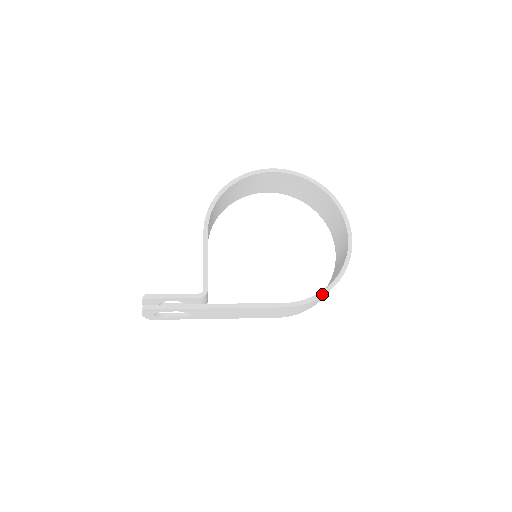
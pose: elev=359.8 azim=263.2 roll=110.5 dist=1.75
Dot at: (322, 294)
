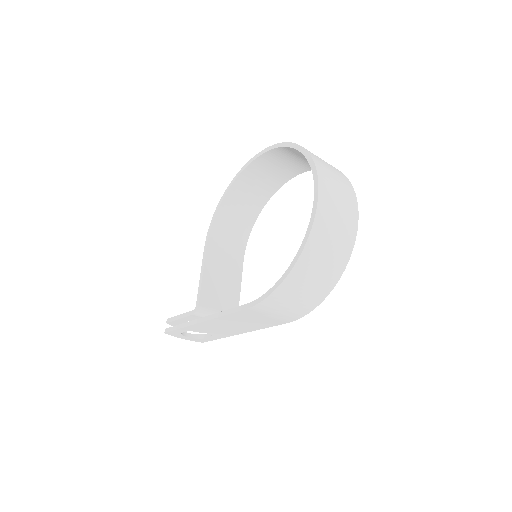
Dot at: (278, 283)
